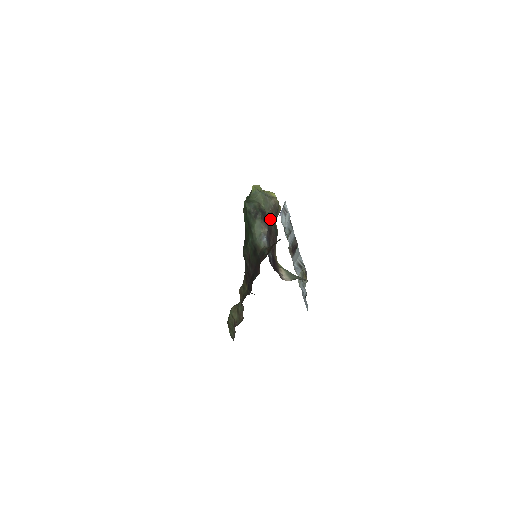
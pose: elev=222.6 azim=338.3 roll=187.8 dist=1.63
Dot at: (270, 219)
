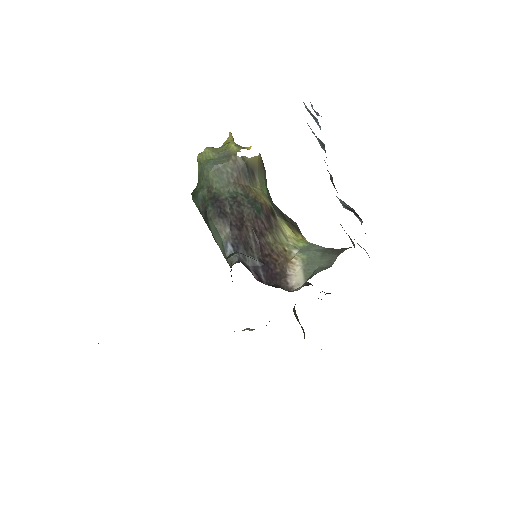
Dot at: (235, 200)
